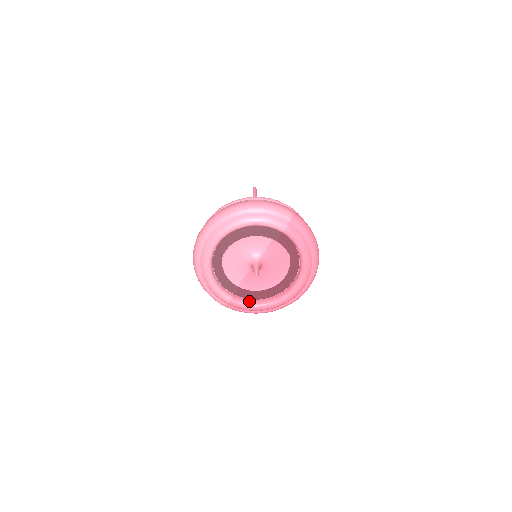
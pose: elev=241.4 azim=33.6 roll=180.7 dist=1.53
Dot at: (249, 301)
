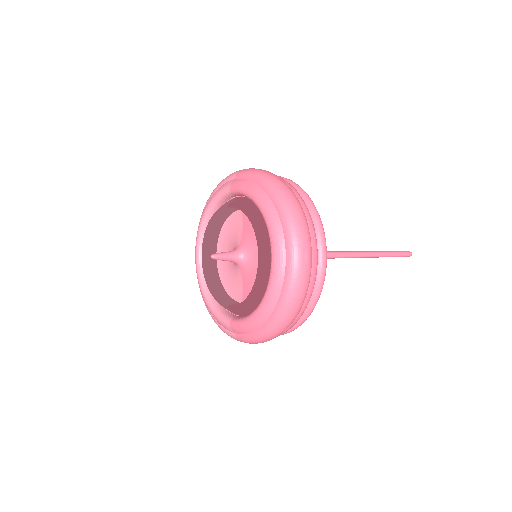
Dot at: (249, 314)
